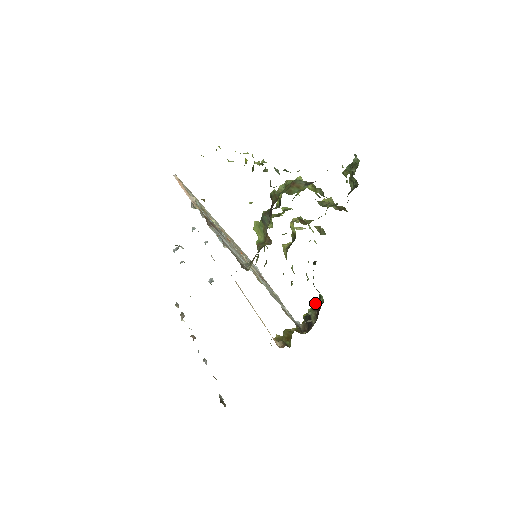
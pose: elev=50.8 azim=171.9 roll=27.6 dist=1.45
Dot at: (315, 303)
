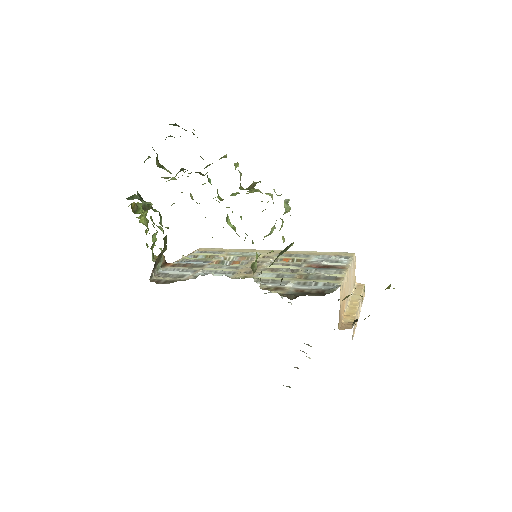
Dot at: occluded
